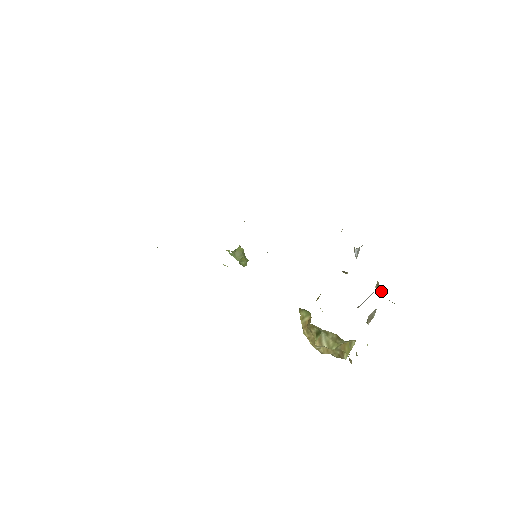
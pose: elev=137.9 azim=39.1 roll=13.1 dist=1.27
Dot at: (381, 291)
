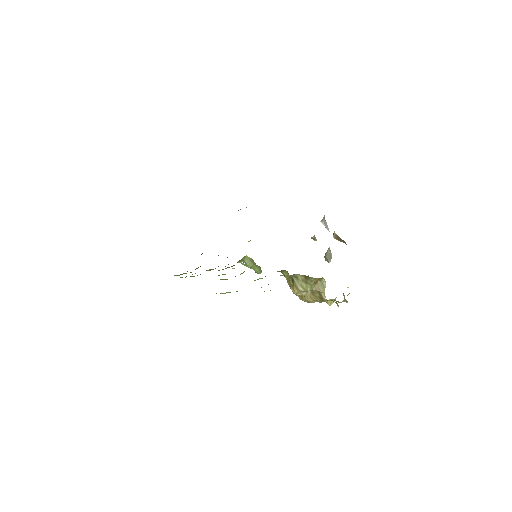
Dot at: (342, 241)
